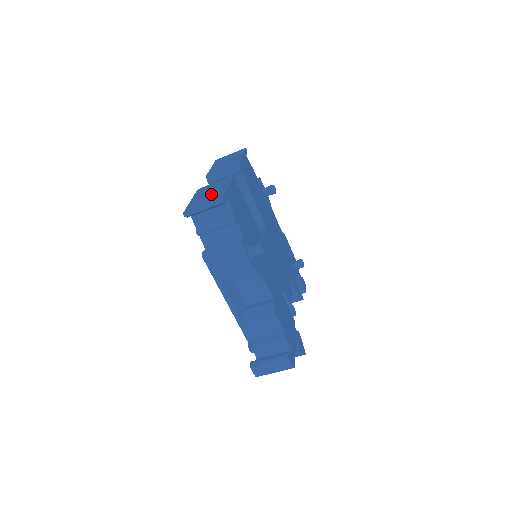
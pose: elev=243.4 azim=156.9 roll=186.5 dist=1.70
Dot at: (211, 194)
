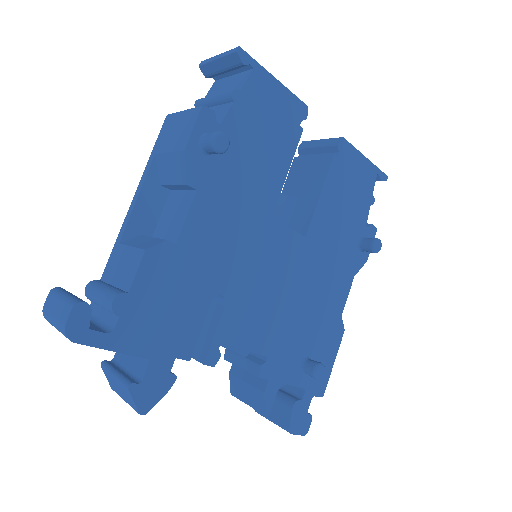
Dot at: occluded
